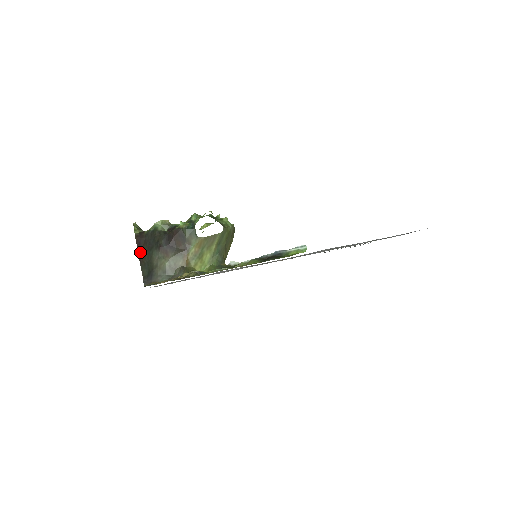
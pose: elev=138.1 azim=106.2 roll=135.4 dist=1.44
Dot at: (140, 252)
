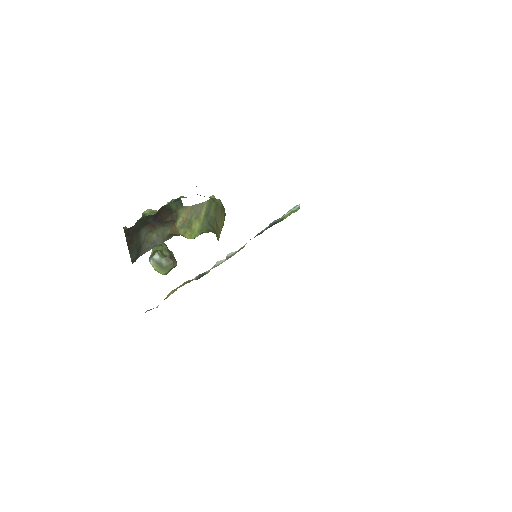
Dot at: (129, 241)
